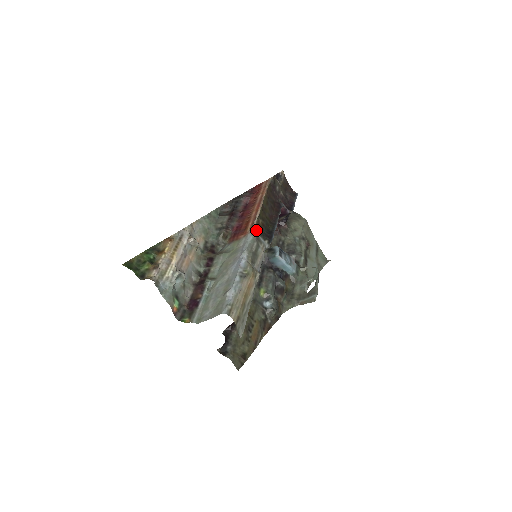
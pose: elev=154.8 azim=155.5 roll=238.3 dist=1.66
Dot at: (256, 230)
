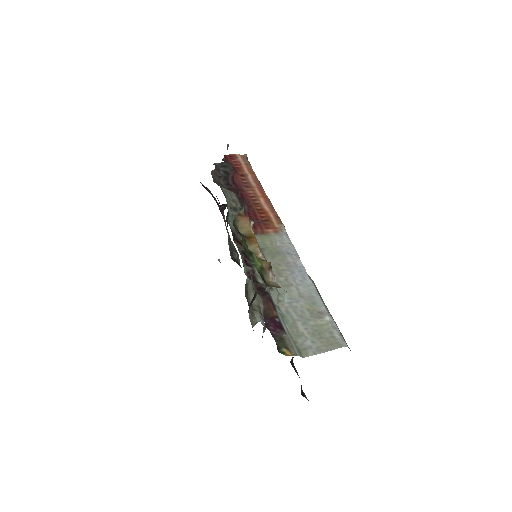
Dot at: occluded
